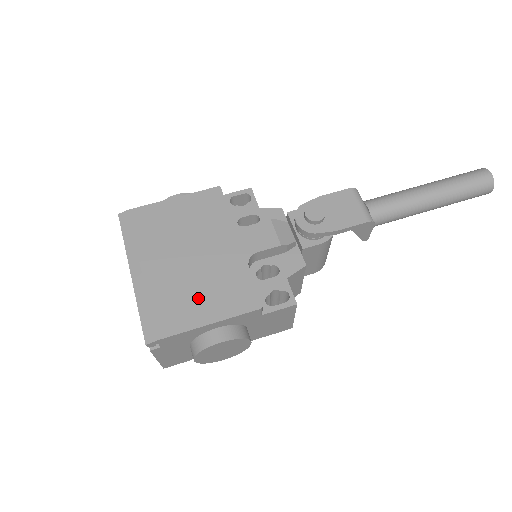
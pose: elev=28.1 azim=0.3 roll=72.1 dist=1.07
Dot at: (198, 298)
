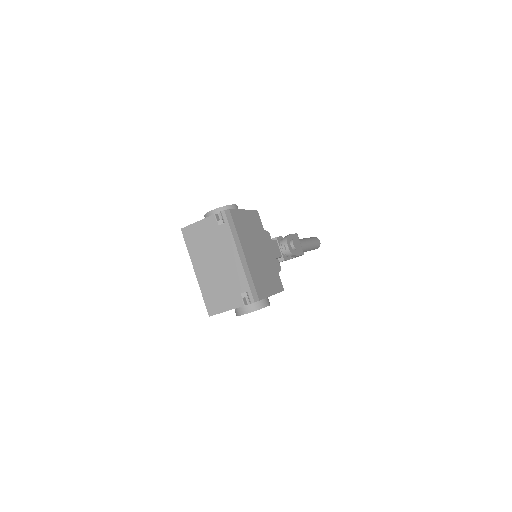
Dot at: (266, 279)
